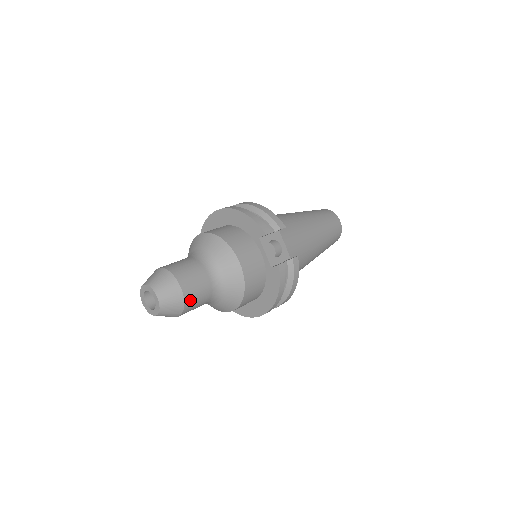
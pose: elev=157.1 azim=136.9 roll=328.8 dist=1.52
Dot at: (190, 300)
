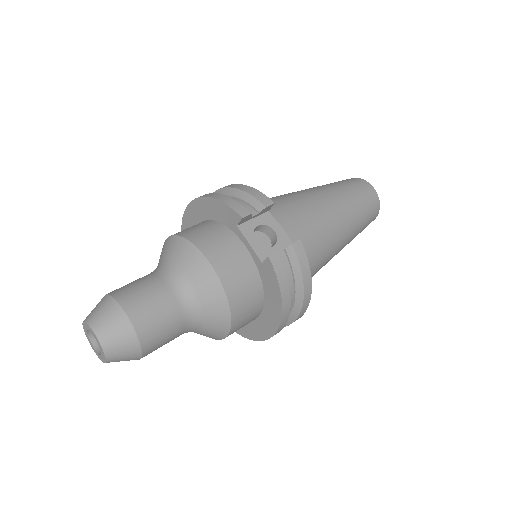
Dot at: (147, 331)
